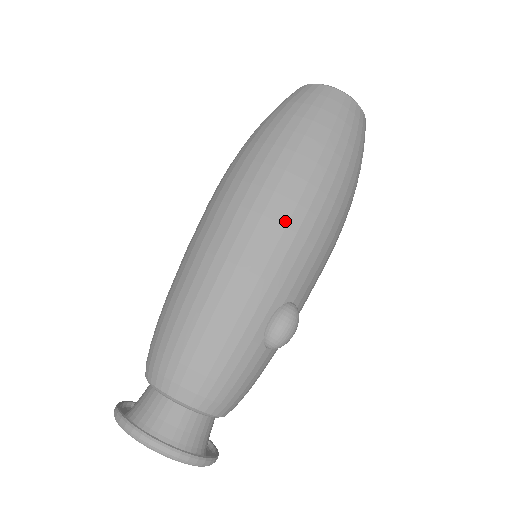
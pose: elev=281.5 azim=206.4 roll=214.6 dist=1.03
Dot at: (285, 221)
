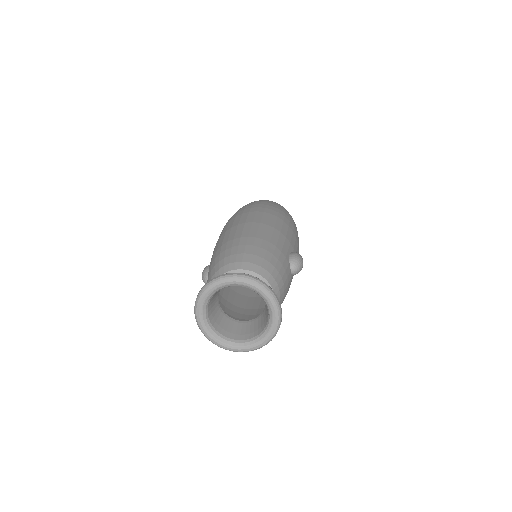
Dot at: (282, 219)
